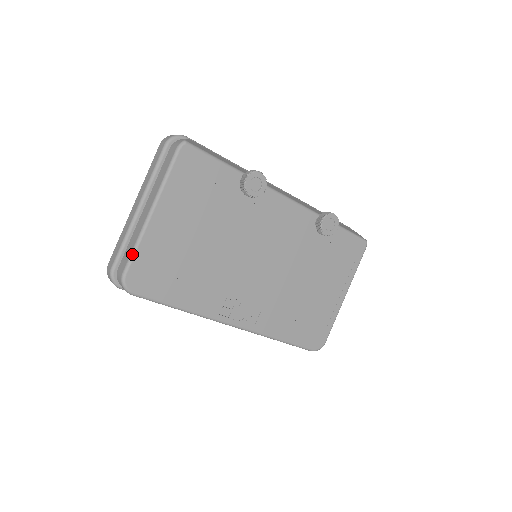
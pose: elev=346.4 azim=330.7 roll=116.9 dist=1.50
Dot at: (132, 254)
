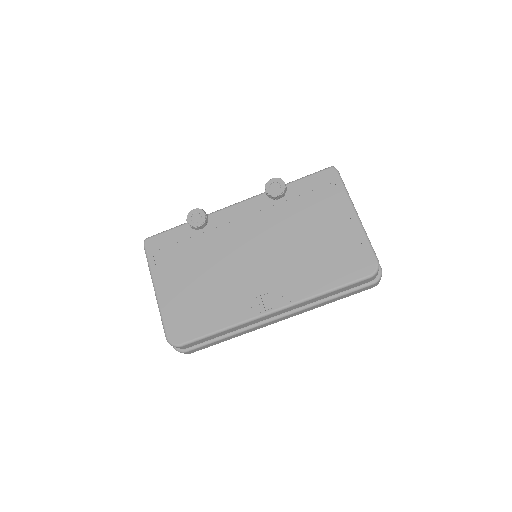
Dot at: (162, 322)
